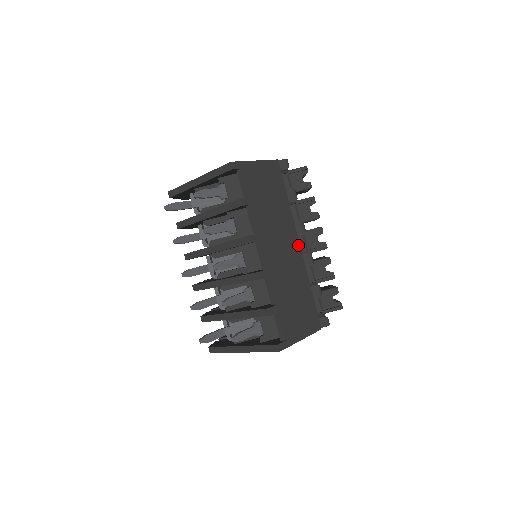
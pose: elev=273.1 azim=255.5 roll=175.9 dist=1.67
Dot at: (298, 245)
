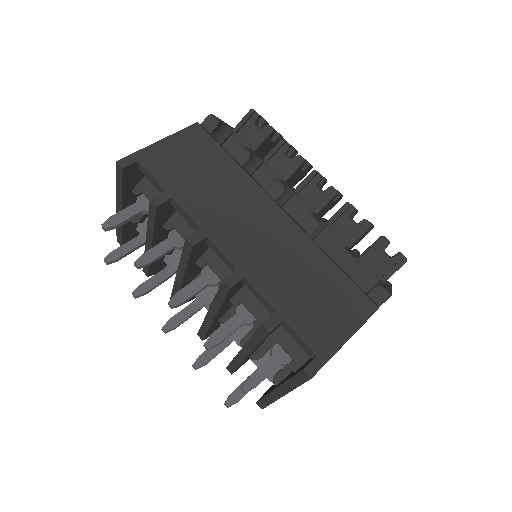
Dot at: (280, 212)
